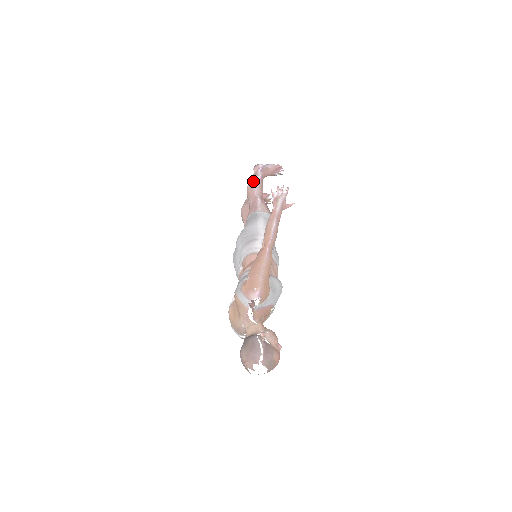
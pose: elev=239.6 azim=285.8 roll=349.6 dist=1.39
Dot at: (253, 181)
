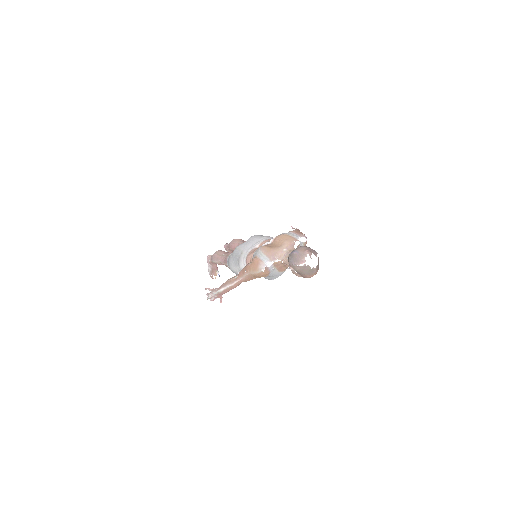
Dot at: occluded
